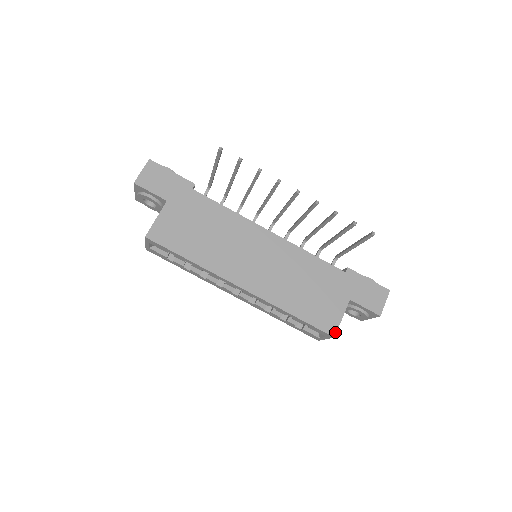
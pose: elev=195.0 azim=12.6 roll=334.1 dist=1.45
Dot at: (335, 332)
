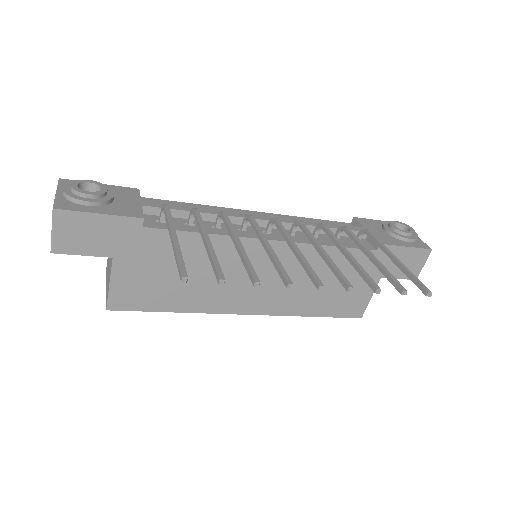
Dot at: (362, 314)
